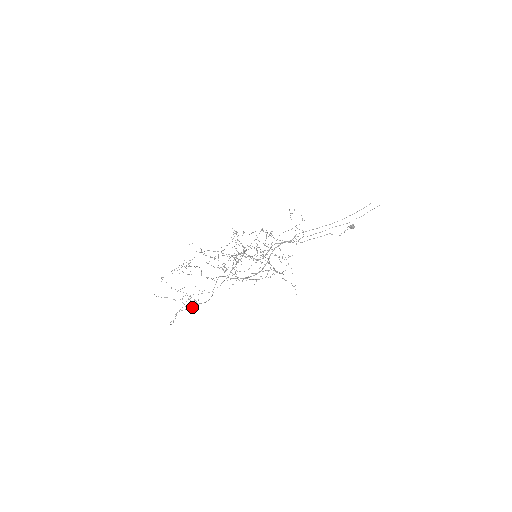
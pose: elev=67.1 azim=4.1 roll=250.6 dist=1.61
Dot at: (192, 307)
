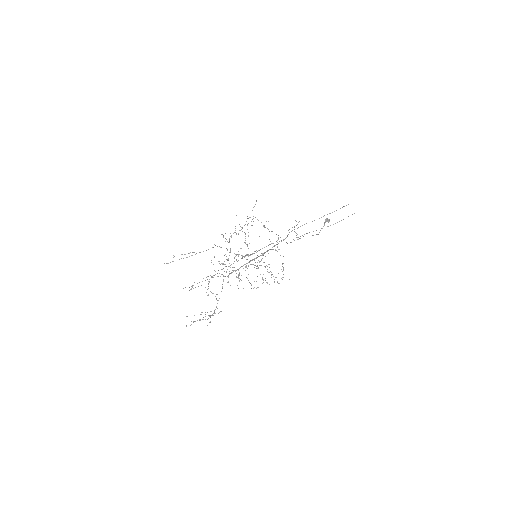
Dot at: occluded
